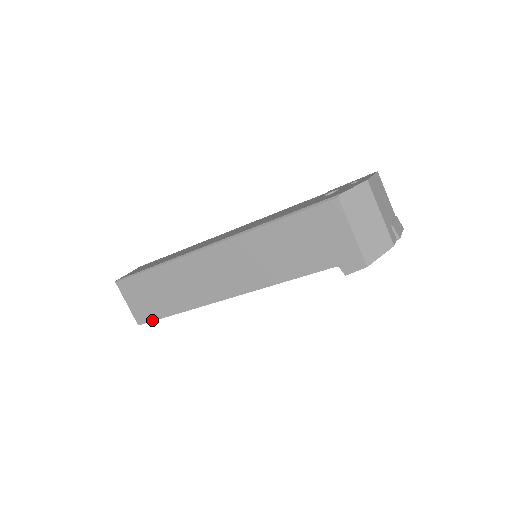
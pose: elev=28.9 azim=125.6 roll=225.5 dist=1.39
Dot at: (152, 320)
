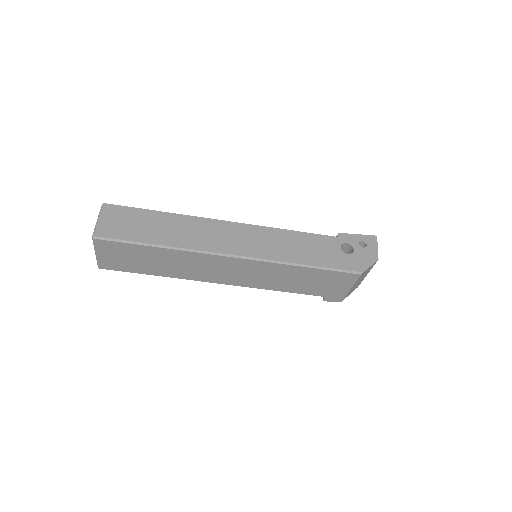
Dot at: (122, 271)
